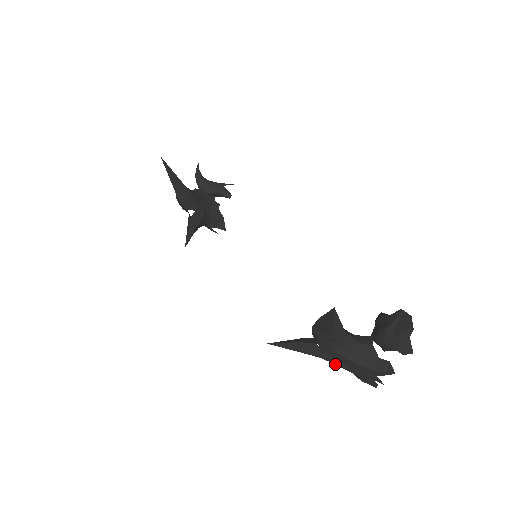
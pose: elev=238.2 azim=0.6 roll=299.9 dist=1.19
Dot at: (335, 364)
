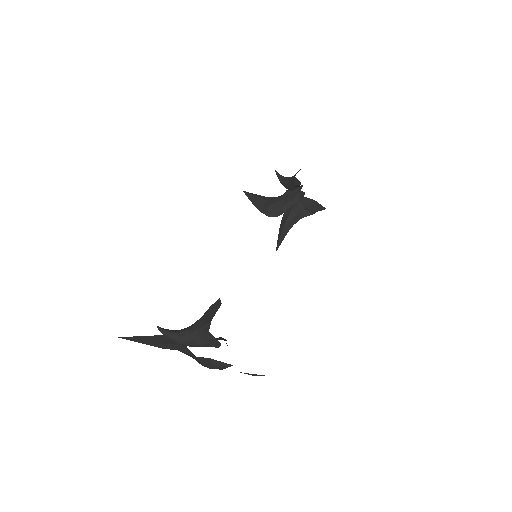
Dot at: occluded
